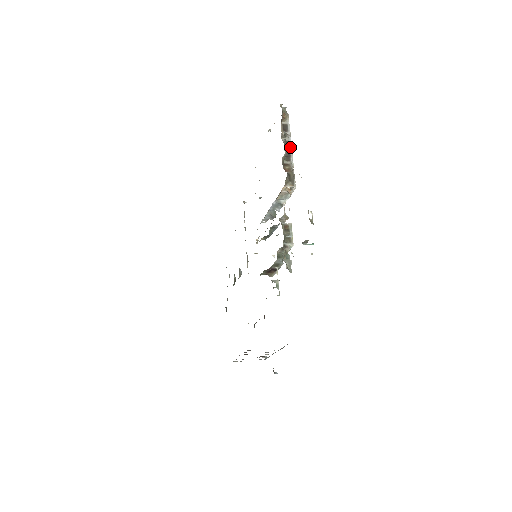
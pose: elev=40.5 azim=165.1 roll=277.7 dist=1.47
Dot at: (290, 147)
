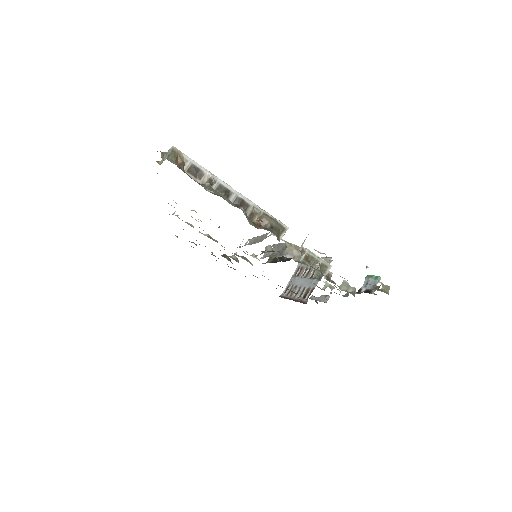
Dot at: (229, 190)
